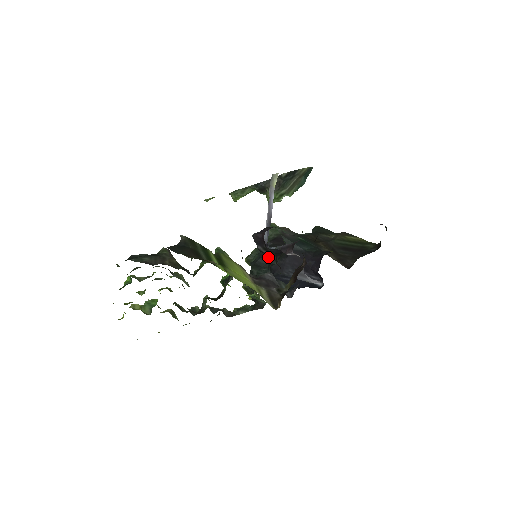
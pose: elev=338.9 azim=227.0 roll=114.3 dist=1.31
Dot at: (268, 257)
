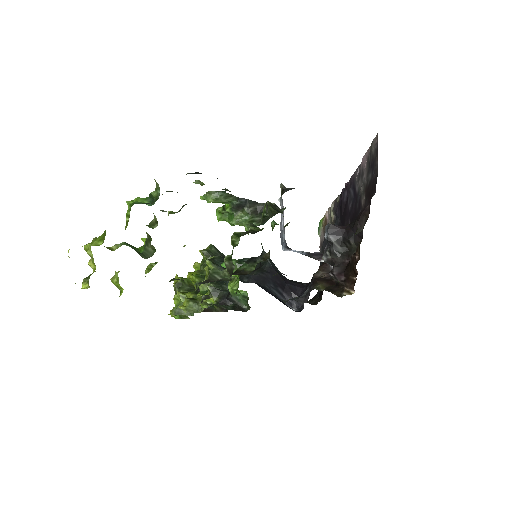
Dot at: (334, 249)
